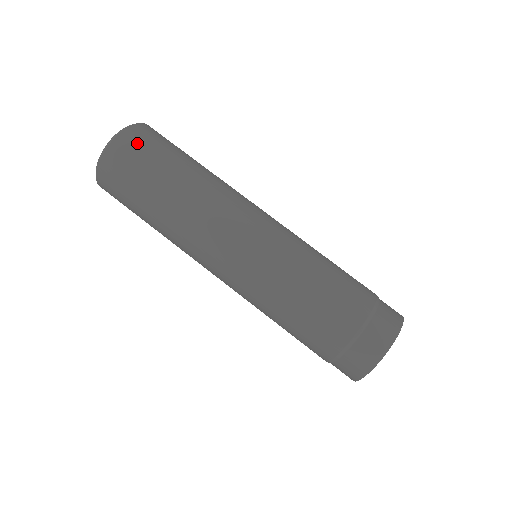
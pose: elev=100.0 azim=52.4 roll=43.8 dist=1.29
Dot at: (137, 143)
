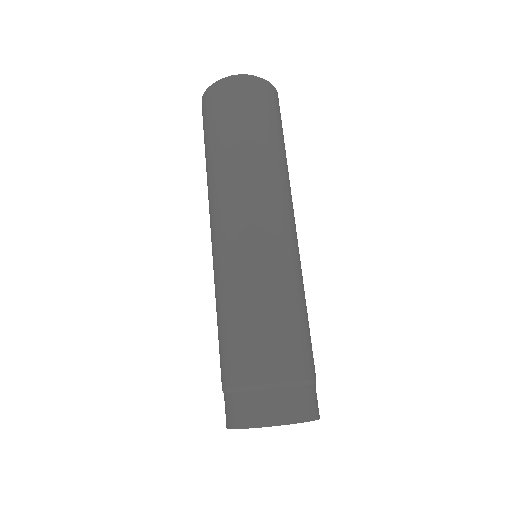
Dot at: (240, 92)
